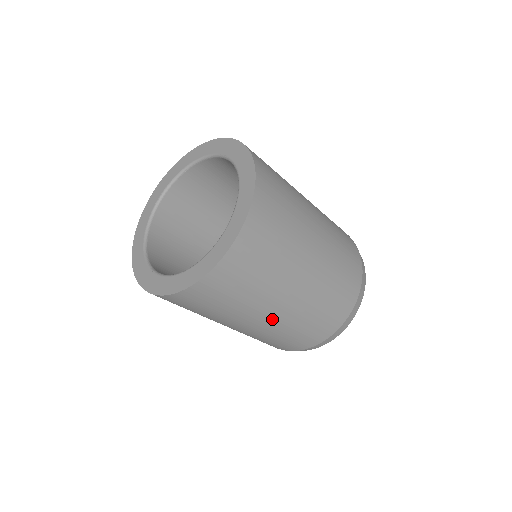
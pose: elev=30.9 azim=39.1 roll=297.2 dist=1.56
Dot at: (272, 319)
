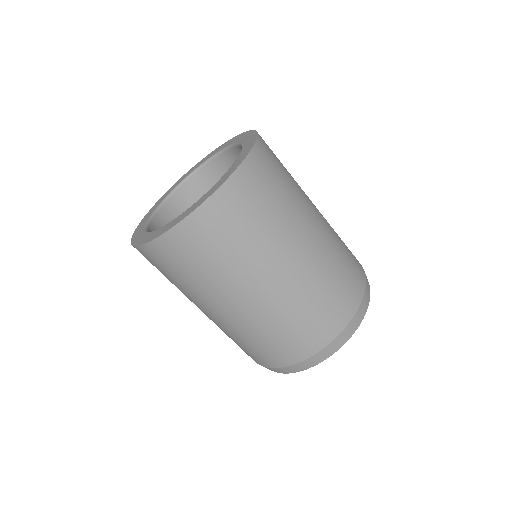
Dot at: (224, 315)
